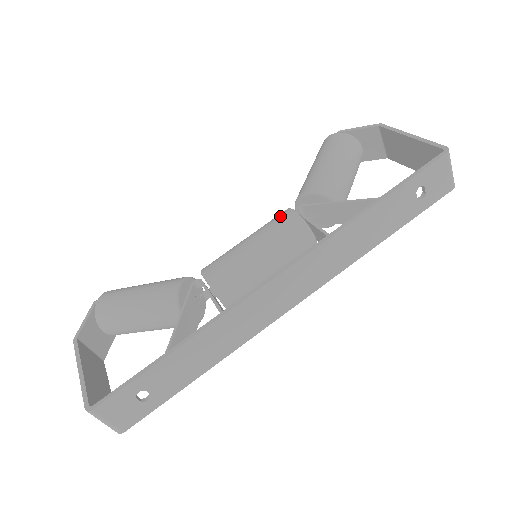
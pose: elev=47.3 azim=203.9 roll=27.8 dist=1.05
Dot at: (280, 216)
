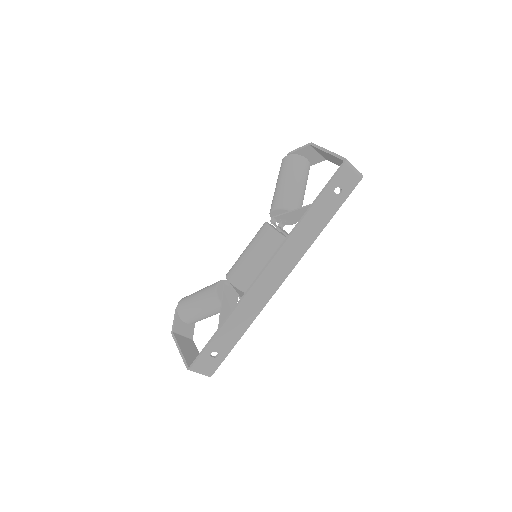
Dot at: (260, 230)
